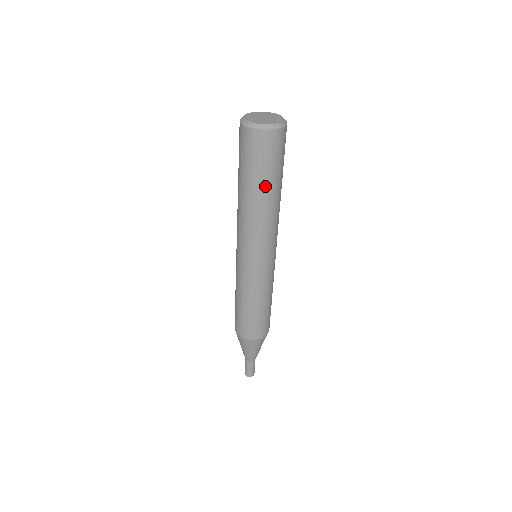
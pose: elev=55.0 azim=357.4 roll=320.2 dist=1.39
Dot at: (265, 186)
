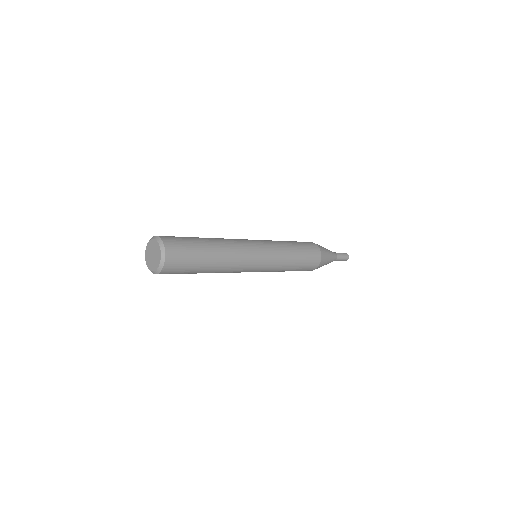
Dot at: occluded
